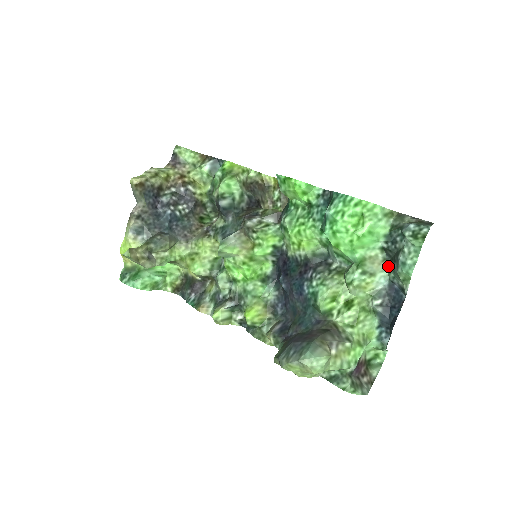
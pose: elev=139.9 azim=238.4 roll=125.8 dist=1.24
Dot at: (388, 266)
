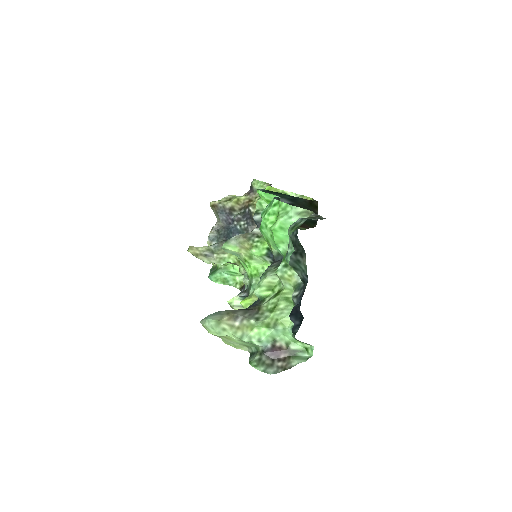
Dot at: (304, 261)
